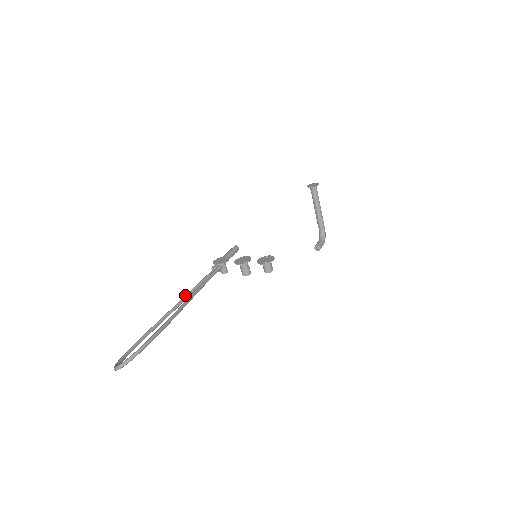
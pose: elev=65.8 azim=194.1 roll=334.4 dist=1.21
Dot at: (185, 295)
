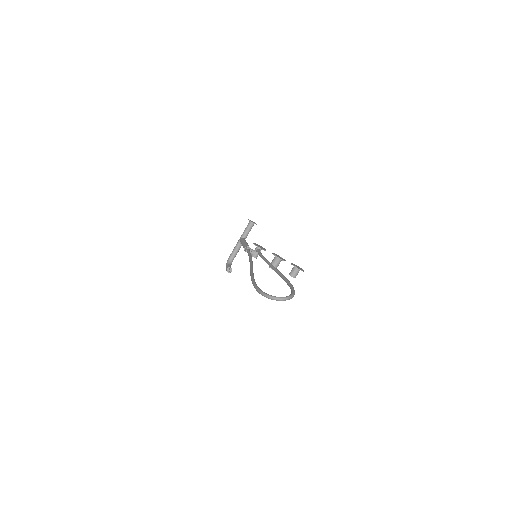
Dot at: (251, 260)
